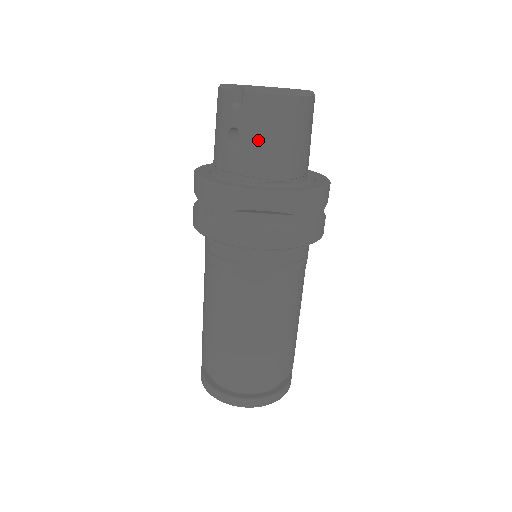
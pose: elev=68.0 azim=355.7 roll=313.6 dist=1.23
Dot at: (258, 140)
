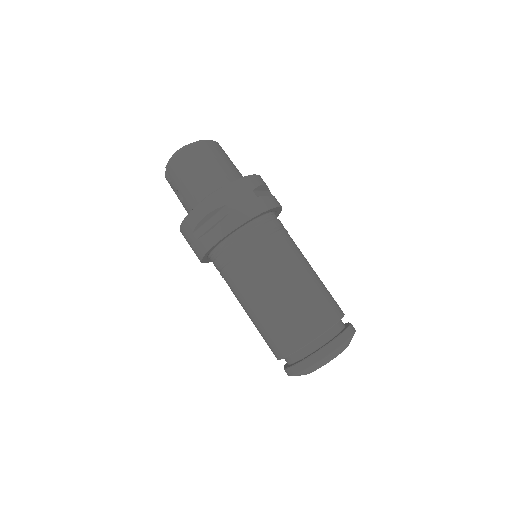
Dot at: (184, 185)
